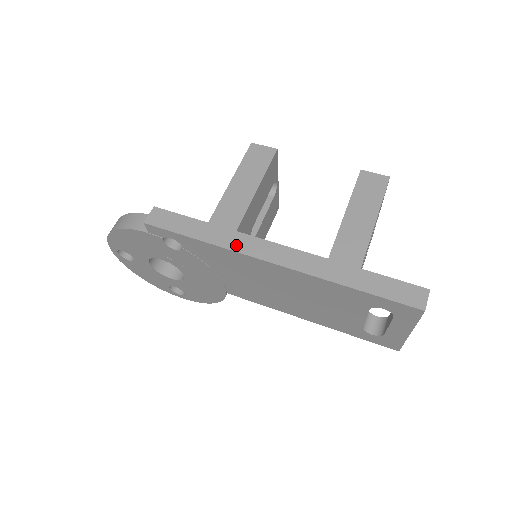
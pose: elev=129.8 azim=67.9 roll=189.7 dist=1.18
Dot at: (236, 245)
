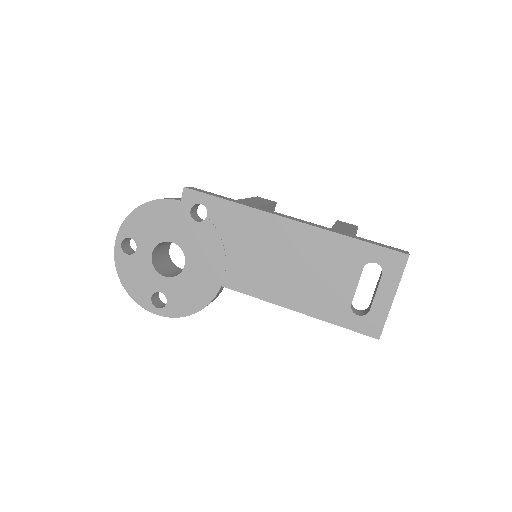
Dot at: (260, 209)
